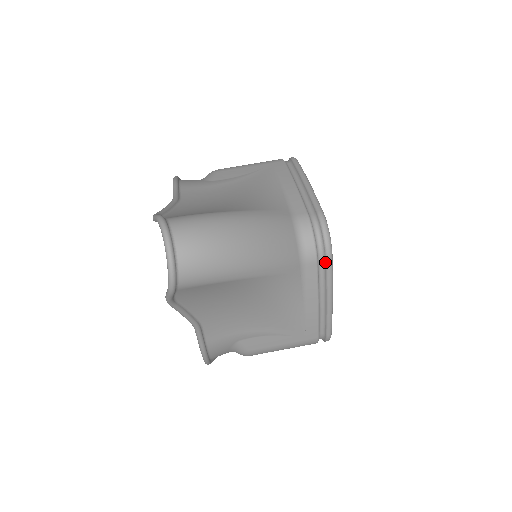
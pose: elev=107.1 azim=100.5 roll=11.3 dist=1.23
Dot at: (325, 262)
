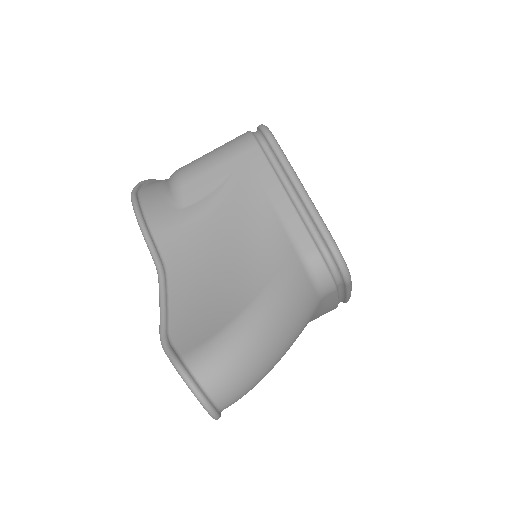
Dot at: (344, 285)
